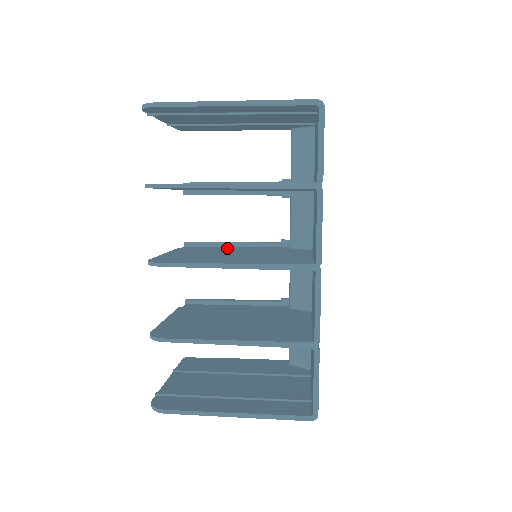
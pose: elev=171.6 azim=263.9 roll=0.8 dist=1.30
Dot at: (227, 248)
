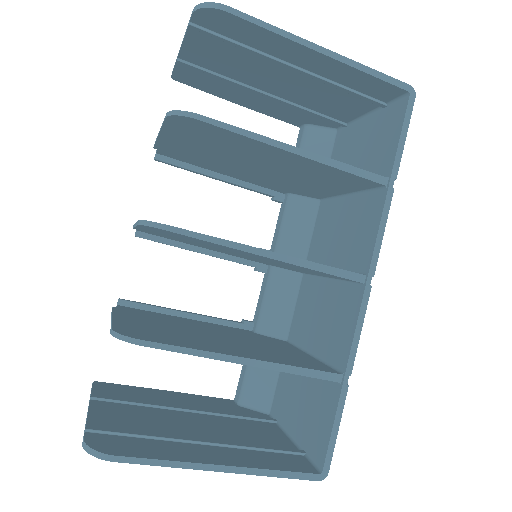
Dot at: occluded
